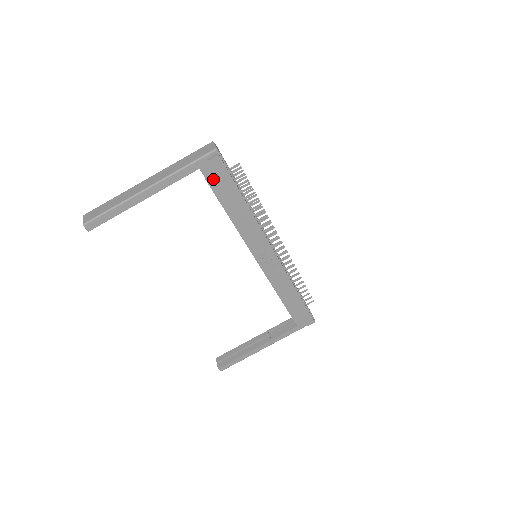
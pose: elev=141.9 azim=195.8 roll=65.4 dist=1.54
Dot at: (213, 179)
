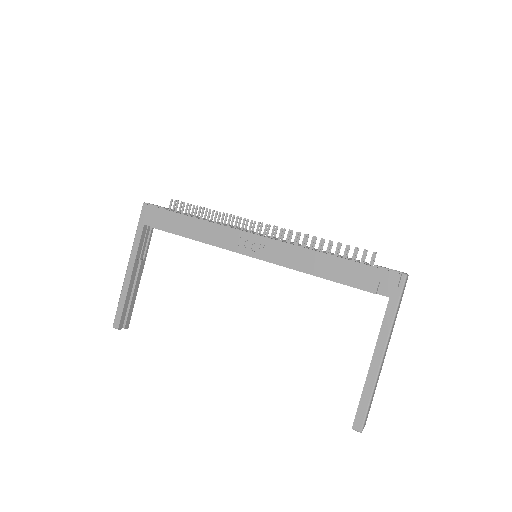
Dot at: (154, 222)
